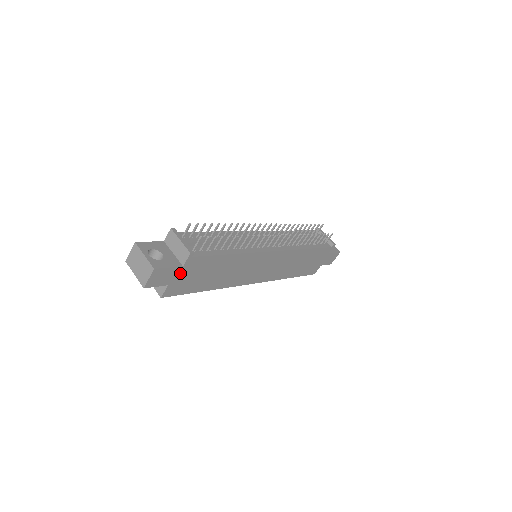
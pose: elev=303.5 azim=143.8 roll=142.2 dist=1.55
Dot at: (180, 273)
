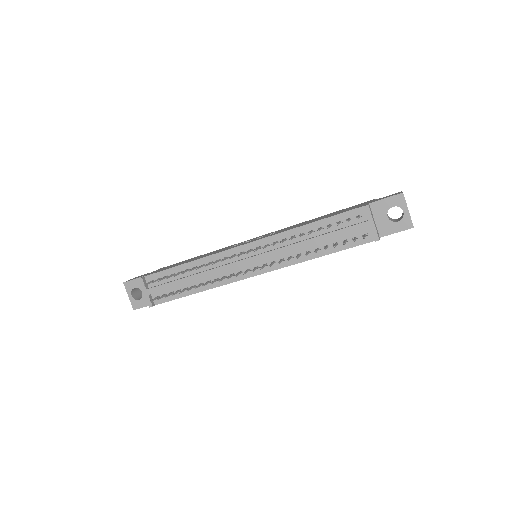
Dot at: occluded
